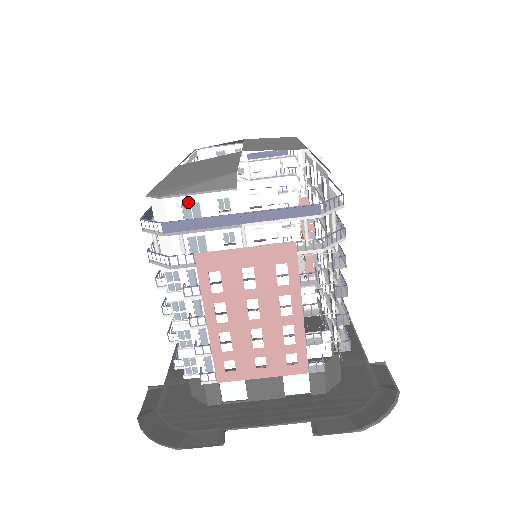
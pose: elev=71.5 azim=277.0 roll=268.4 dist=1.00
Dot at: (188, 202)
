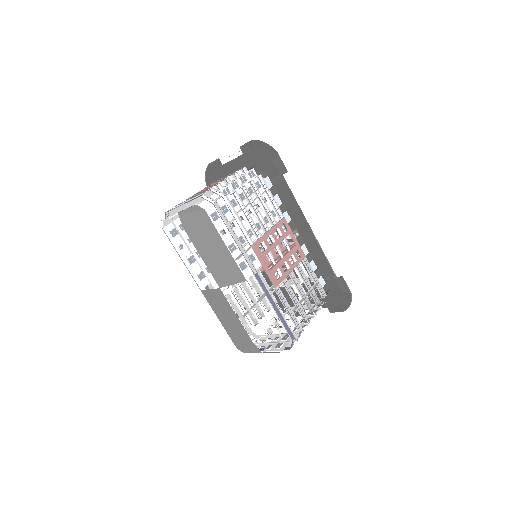
Dot at: occluded
